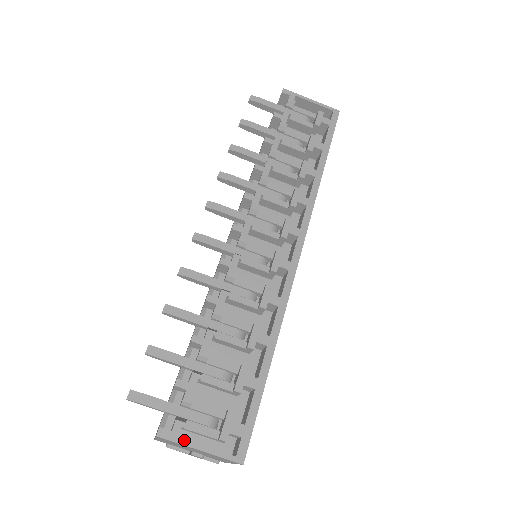
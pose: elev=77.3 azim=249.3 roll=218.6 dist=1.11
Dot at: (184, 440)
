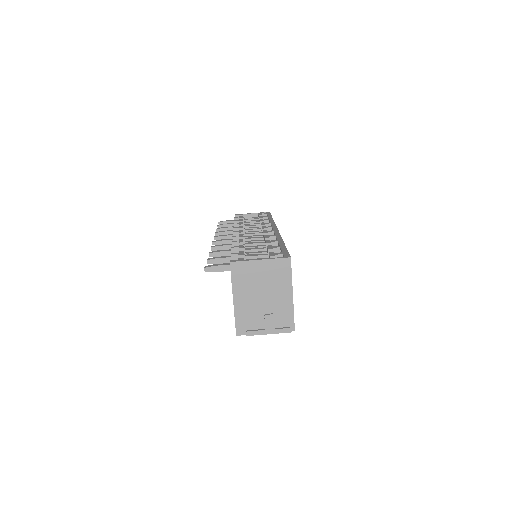
Dot at: (248, 260)
